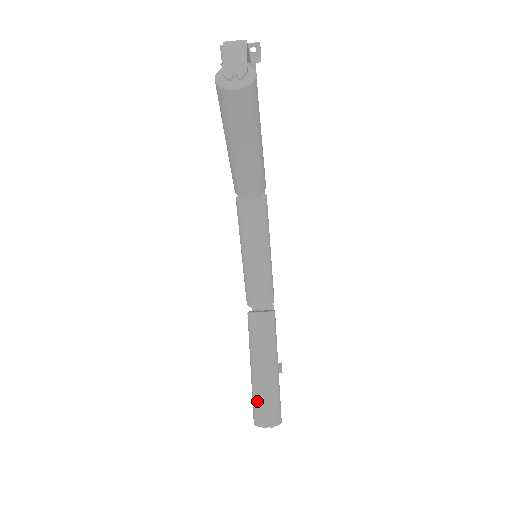
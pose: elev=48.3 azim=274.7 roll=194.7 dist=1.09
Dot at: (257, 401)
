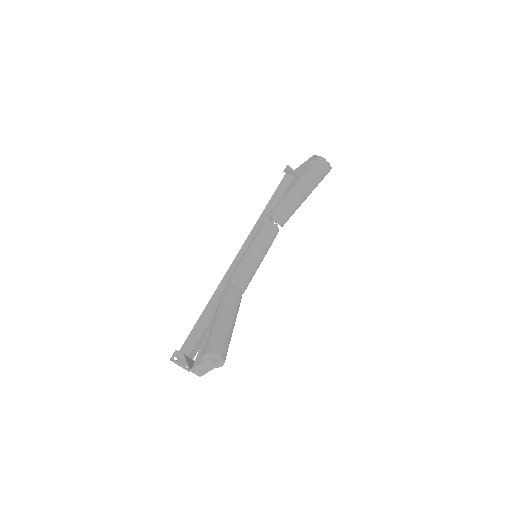
Dot at: (218, 337)
